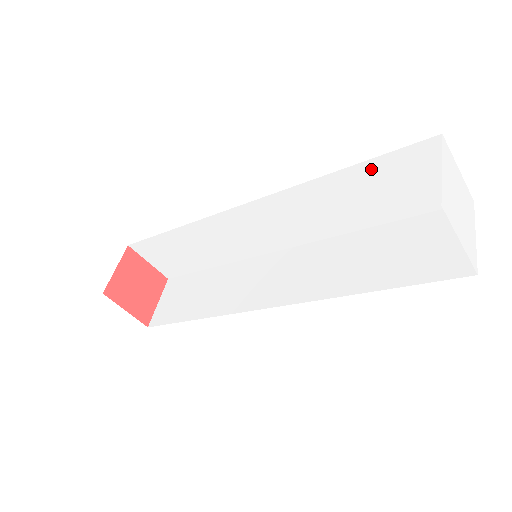
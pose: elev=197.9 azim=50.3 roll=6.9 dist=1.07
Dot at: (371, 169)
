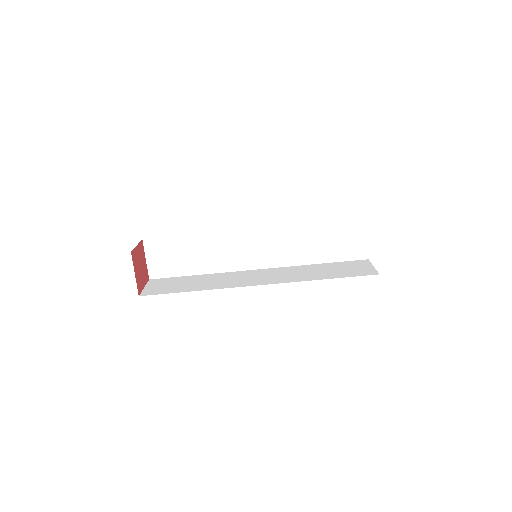
Dot at: (332, 227)
